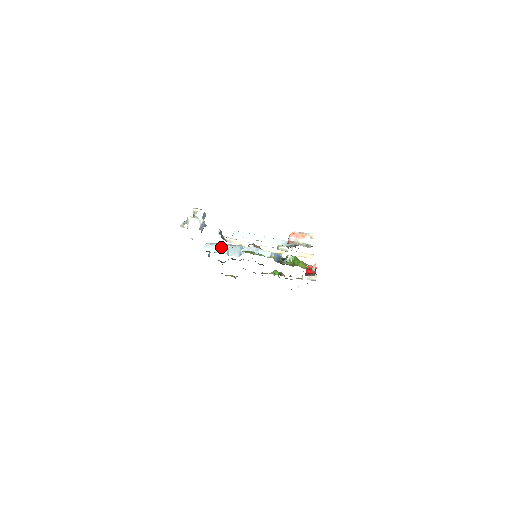
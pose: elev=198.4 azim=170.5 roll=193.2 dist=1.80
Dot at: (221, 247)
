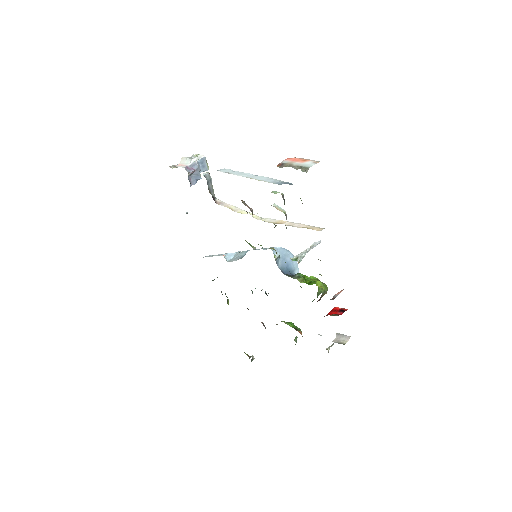
Dot at: (225, 253)
